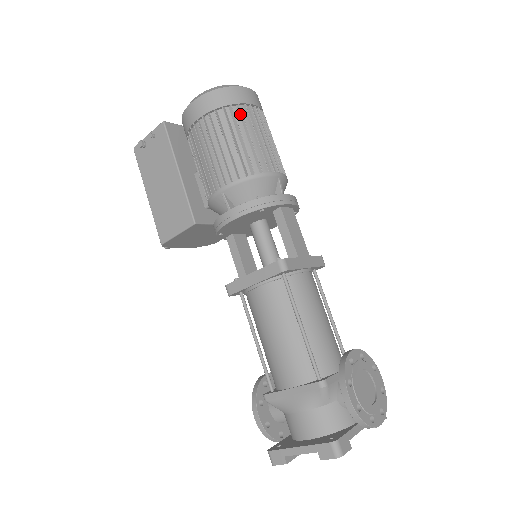
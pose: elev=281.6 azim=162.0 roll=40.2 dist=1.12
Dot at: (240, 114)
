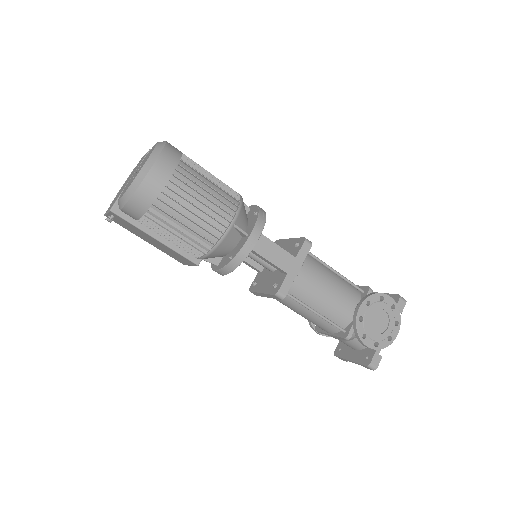
Dot at: (165, 204)
